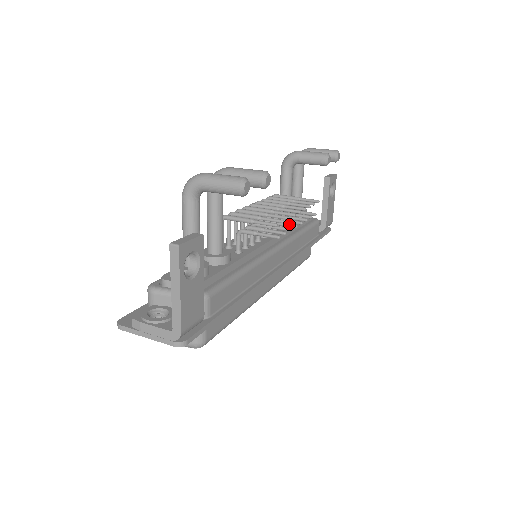
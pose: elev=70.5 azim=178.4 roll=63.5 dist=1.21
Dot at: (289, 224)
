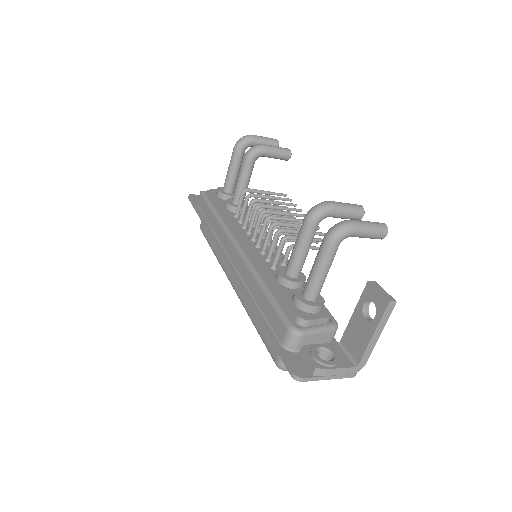
Dot at: occluded
